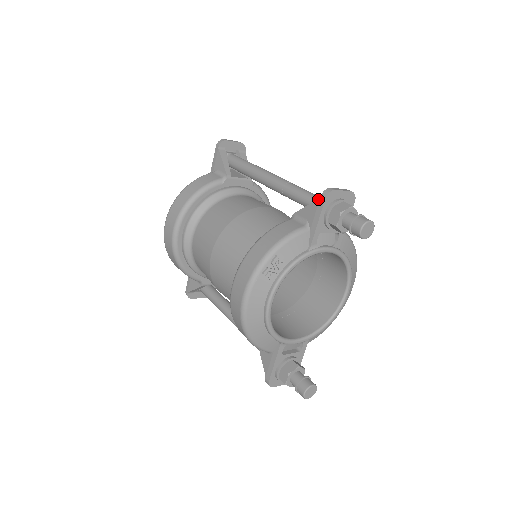
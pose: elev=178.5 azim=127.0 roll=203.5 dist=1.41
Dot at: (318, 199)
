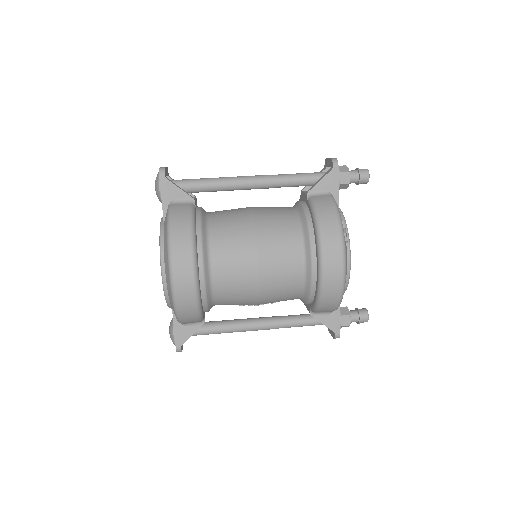
Dot at: (332, 170)
